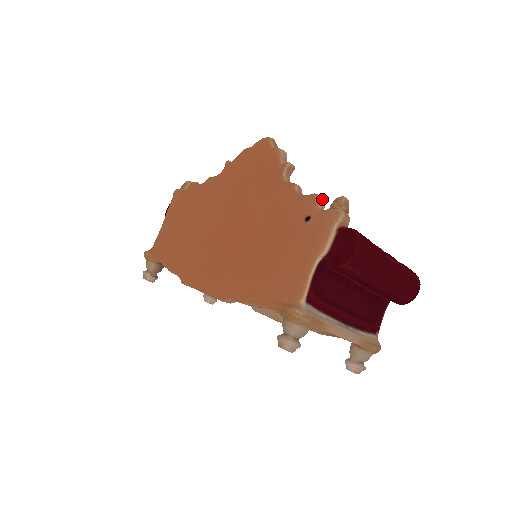
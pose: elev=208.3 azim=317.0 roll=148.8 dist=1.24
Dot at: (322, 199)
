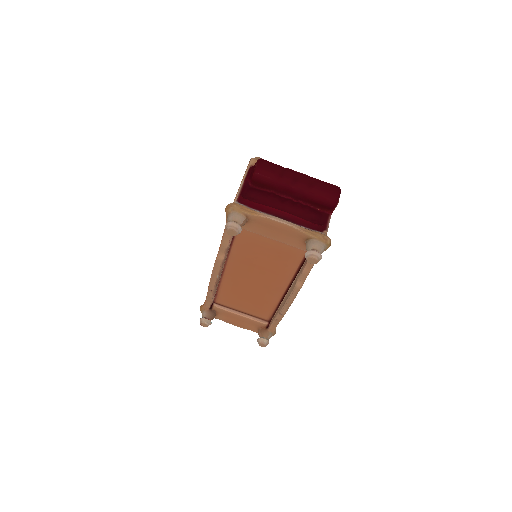
Dot at: occluded
